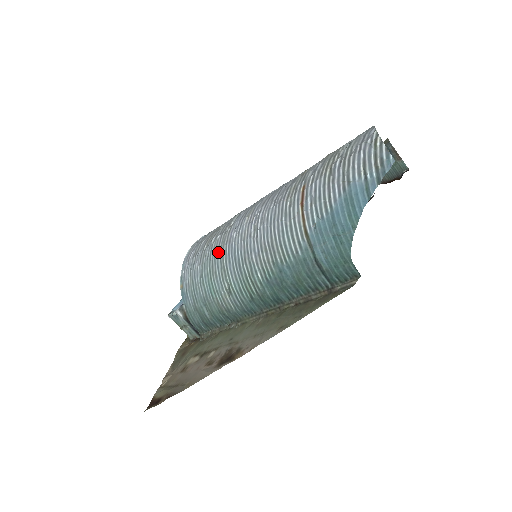
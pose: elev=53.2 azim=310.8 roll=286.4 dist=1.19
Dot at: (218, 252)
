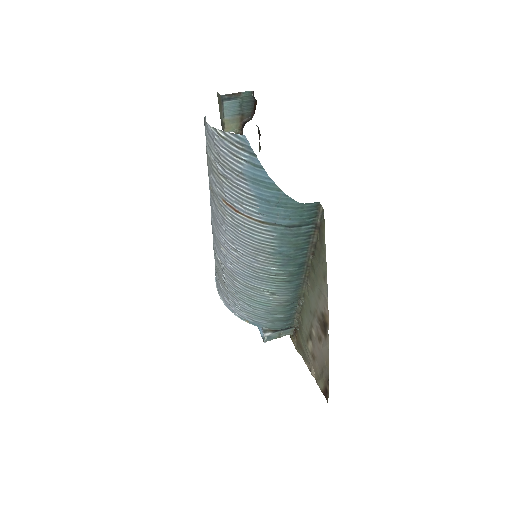
Dot at: (237, 284)
